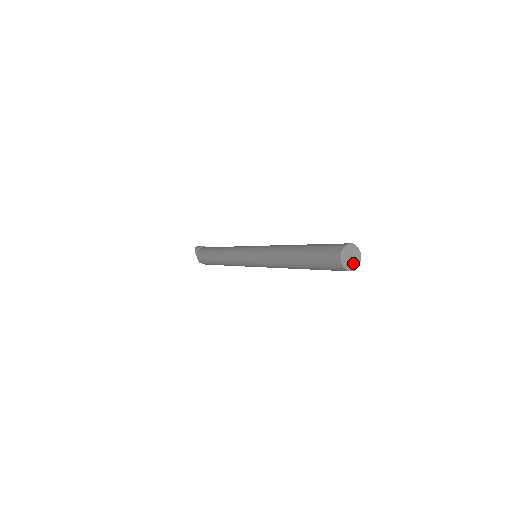
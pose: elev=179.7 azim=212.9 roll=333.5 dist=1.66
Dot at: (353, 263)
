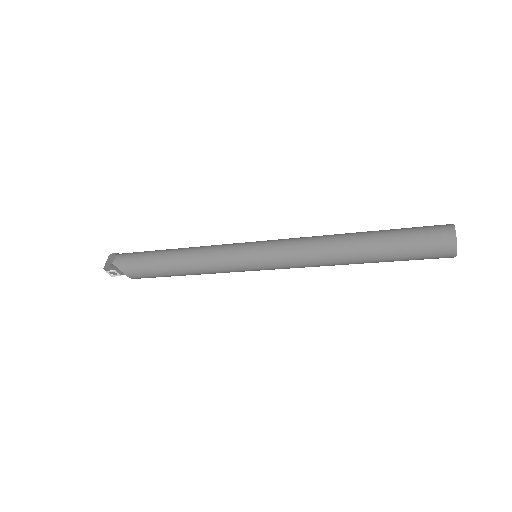
Dot at: occluded
